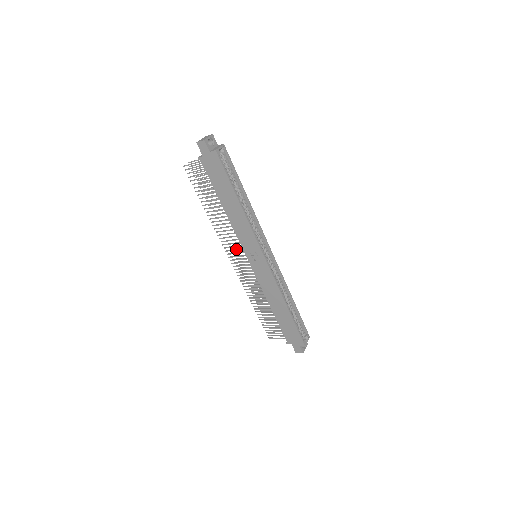
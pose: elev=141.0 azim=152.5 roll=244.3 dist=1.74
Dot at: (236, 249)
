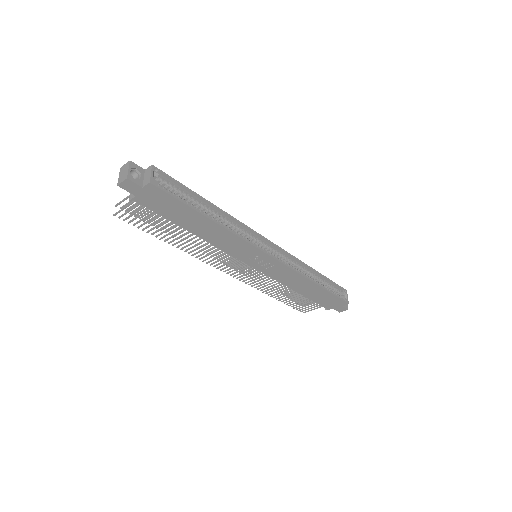
Dot at: (229, 262)
